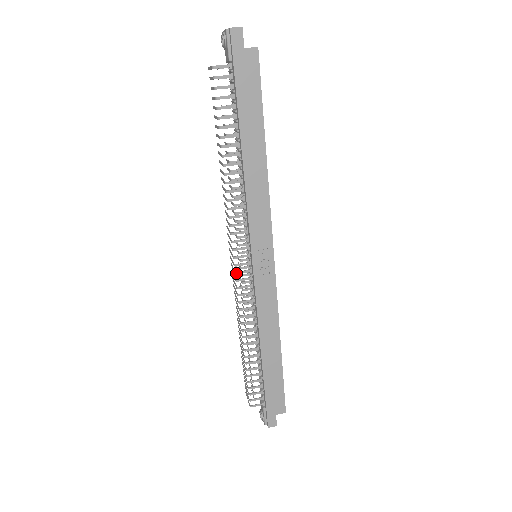
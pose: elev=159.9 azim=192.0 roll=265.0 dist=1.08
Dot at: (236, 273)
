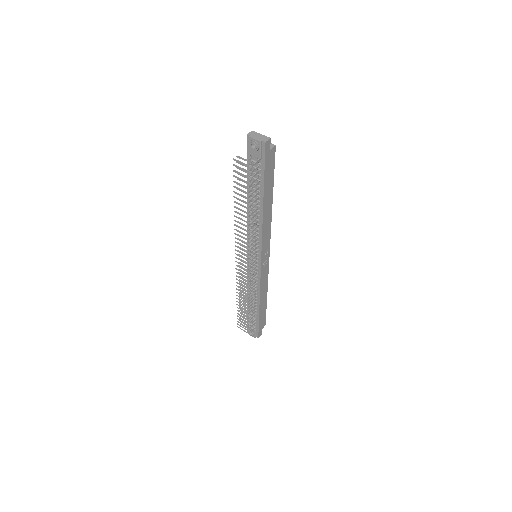
Dot at: occluded
